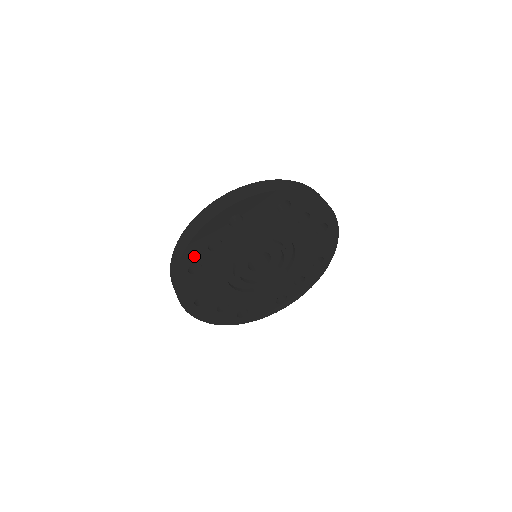
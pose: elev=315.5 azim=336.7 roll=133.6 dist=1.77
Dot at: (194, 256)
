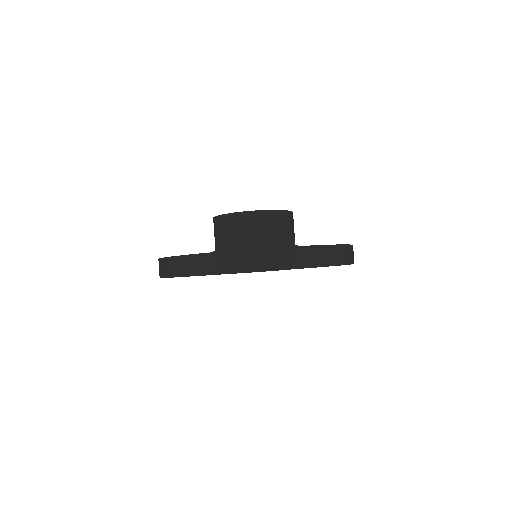
Dot at: occluded
